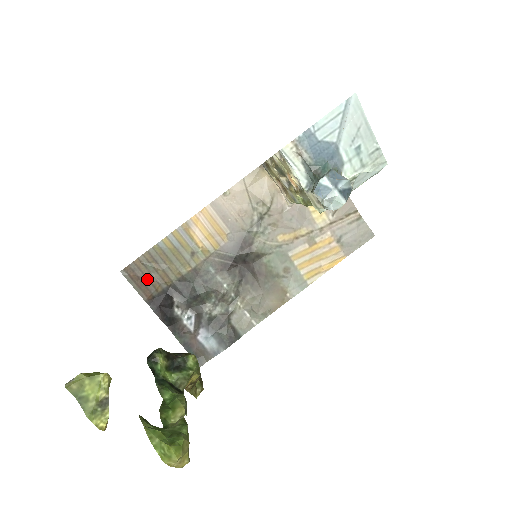
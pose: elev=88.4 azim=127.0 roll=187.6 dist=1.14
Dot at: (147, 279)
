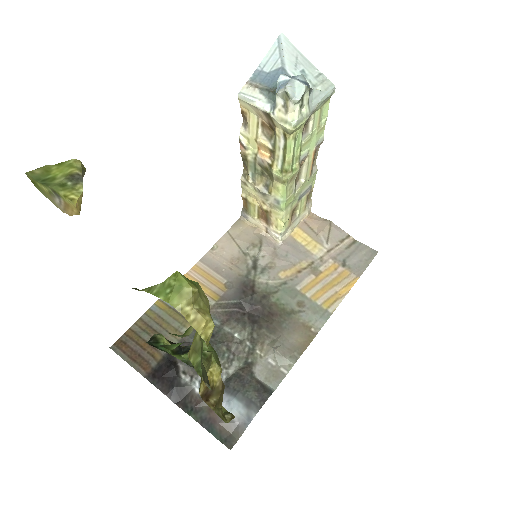
Dot at: (142, 349)
